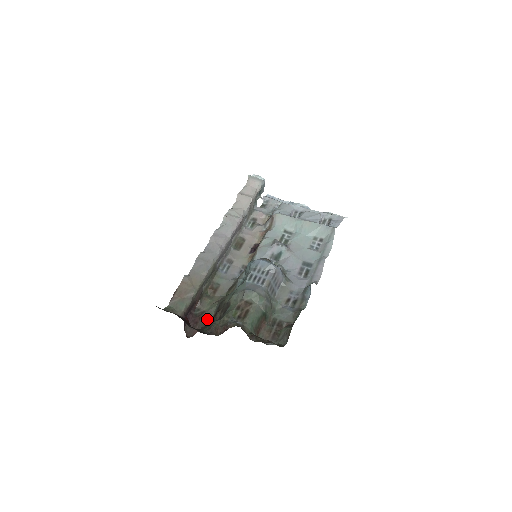
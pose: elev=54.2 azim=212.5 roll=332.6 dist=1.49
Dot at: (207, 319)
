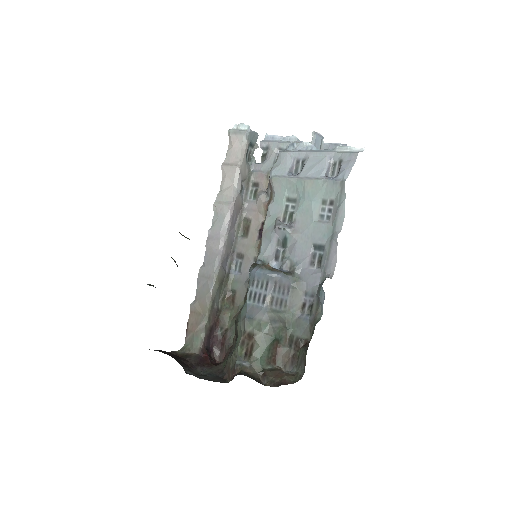
Dot at: (231, 339)
